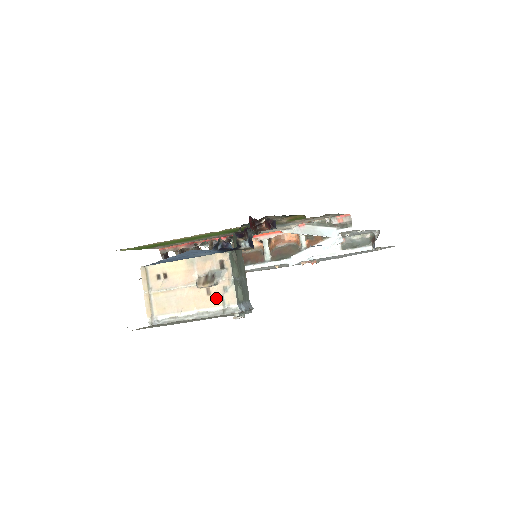
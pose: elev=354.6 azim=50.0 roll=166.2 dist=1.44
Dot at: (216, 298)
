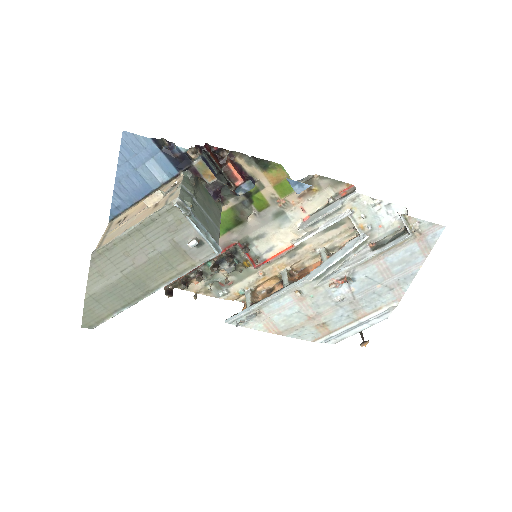
Dot at: (161, 205)
